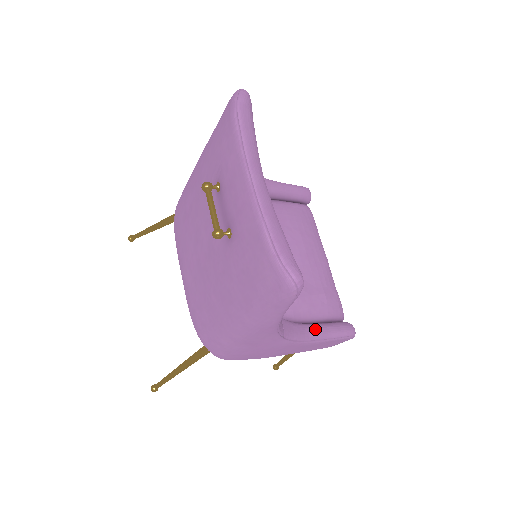
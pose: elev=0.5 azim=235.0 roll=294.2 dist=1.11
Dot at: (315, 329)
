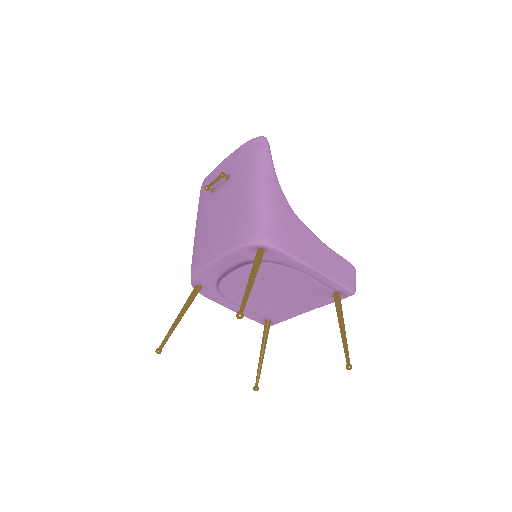
Dot at: occluded
